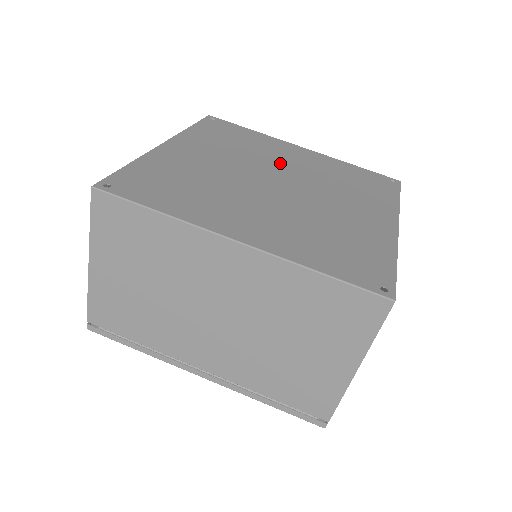
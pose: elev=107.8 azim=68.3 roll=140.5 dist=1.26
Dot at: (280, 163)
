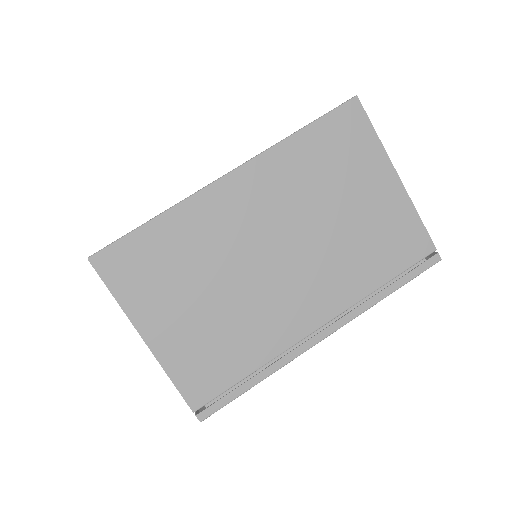
Dot at: occluded
